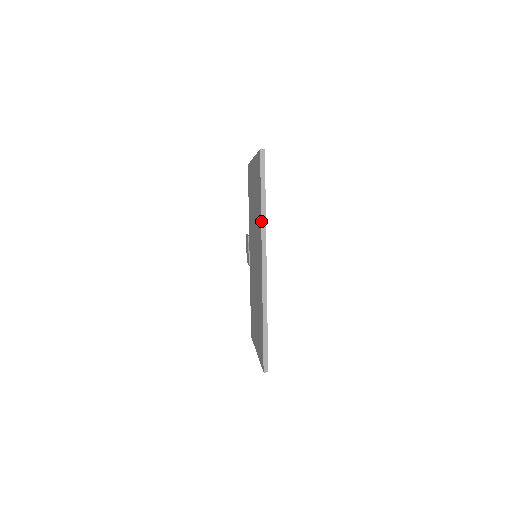
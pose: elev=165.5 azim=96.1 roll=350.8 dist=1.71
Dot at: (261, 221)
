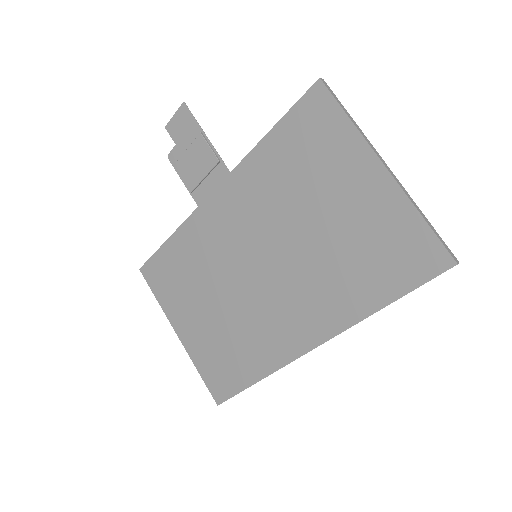
Dot at: occluded
